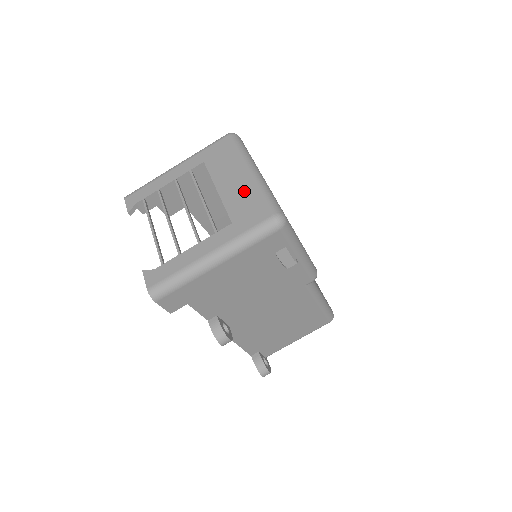
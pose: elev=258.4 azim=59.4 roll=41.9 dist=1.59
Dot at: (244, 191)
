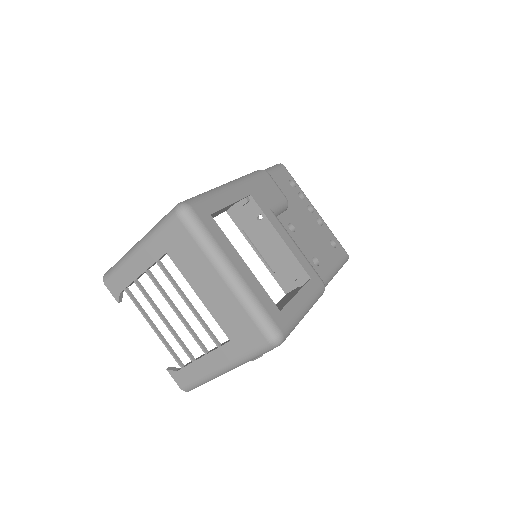
Dot at: (228, 305)
